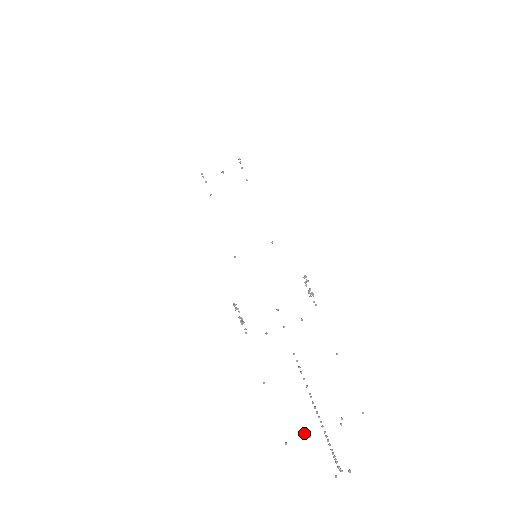
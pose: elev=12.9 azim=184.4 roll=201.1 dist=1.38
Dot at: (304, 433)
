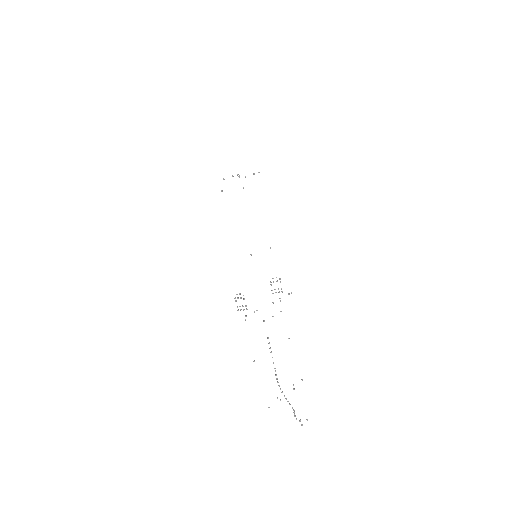
Dot at: occluded
